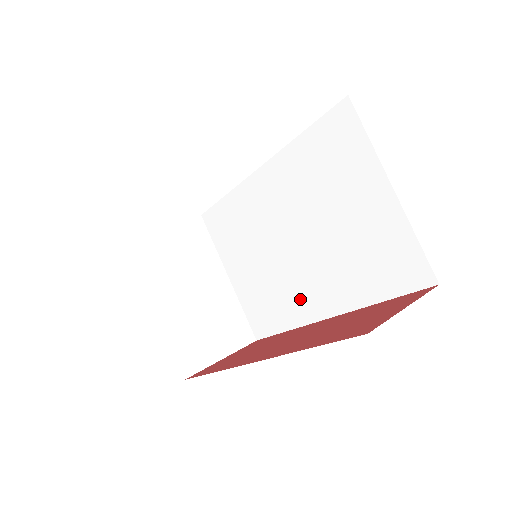
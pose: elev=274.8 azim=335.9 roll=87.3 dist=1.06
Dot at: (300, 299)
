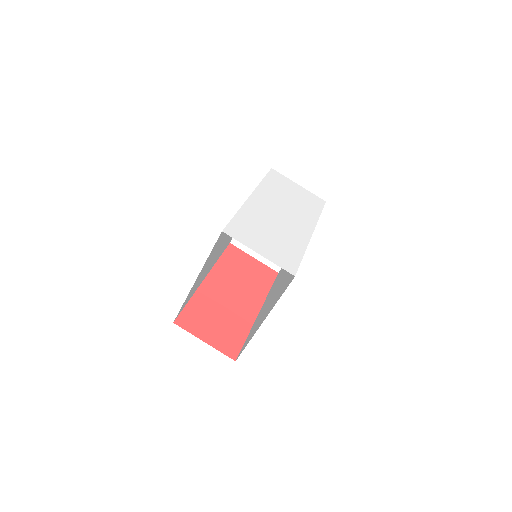
Dot at: (272, 290)
